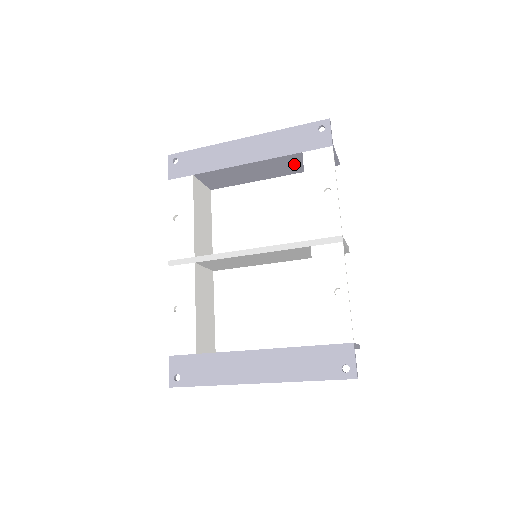
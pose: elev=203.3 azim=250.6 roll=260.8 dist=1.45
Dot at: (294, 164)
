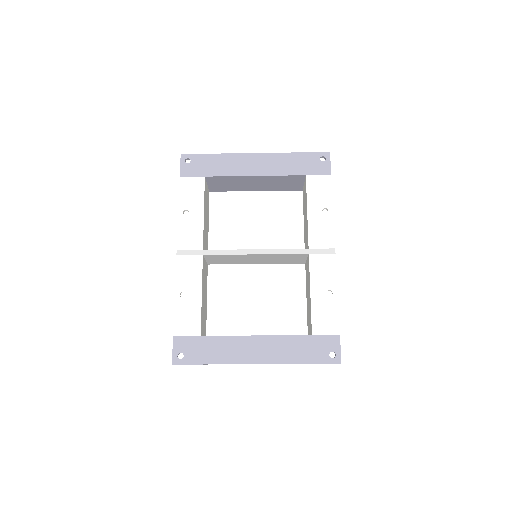
Dot at: (293, 183)
